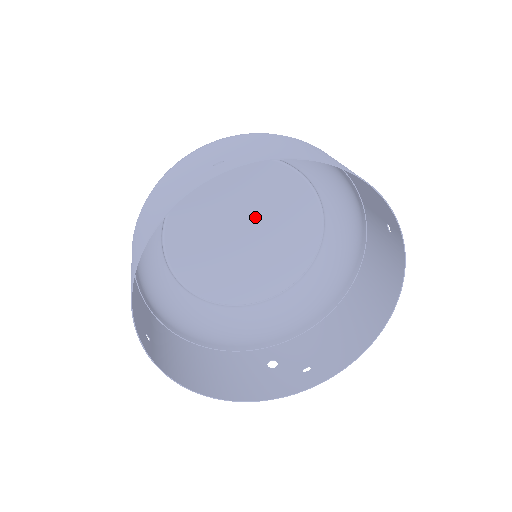
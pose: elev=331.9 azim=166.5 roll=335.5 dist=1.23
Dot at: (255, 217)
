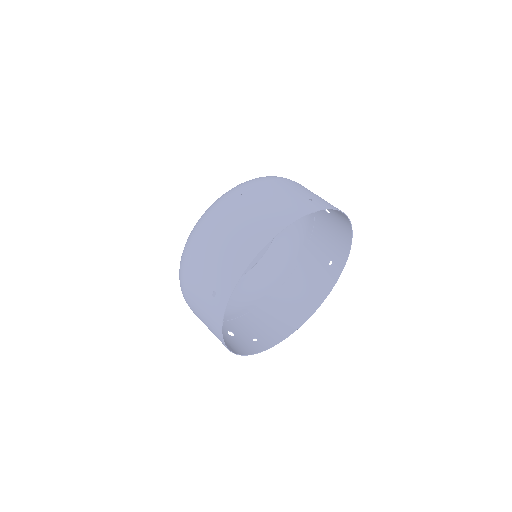
Dot at: occluded
